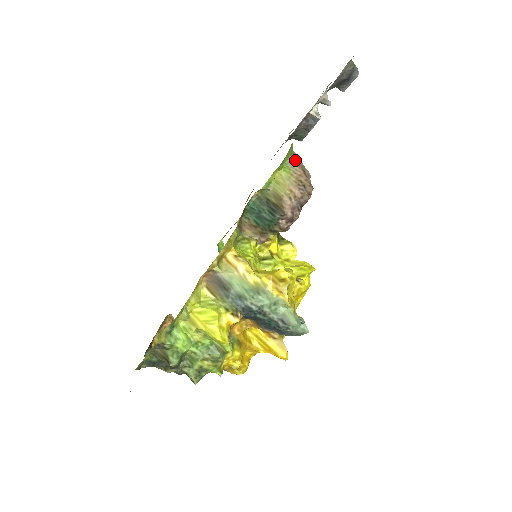
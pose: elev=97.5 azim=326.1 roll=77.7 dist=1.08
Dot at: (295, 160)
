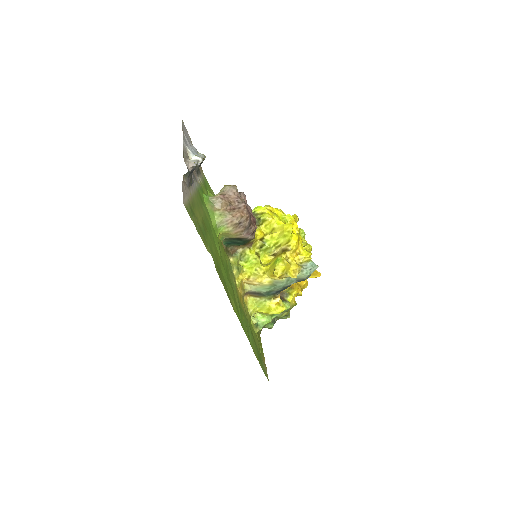
Dot at: (219, 208)
